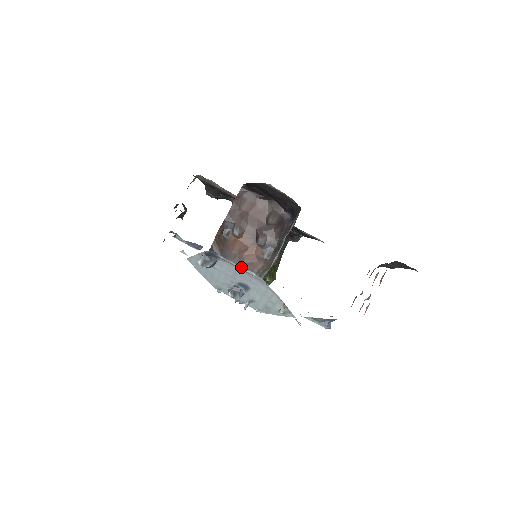
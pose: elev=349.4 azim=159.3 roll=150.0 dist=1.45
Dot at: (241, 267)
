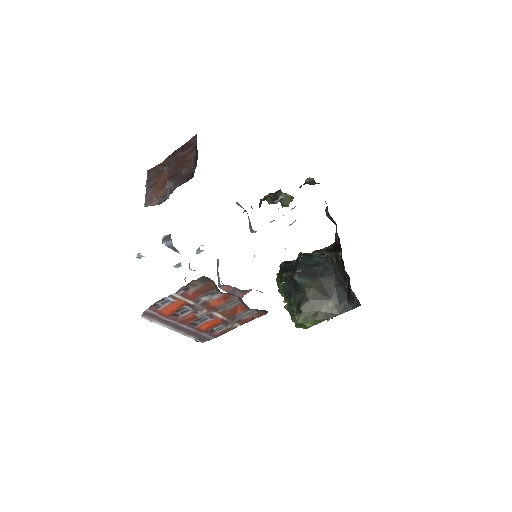
Dot at: (146, 196)
